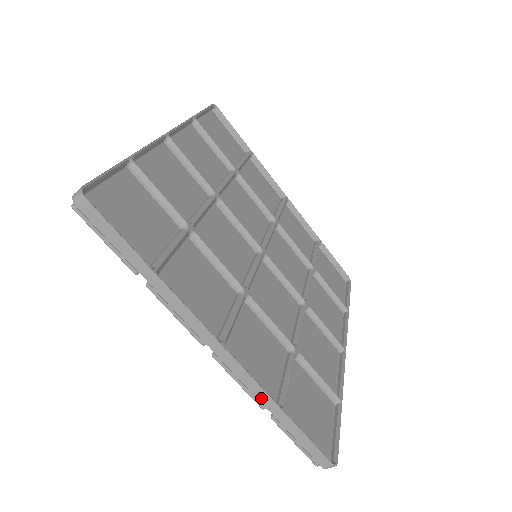
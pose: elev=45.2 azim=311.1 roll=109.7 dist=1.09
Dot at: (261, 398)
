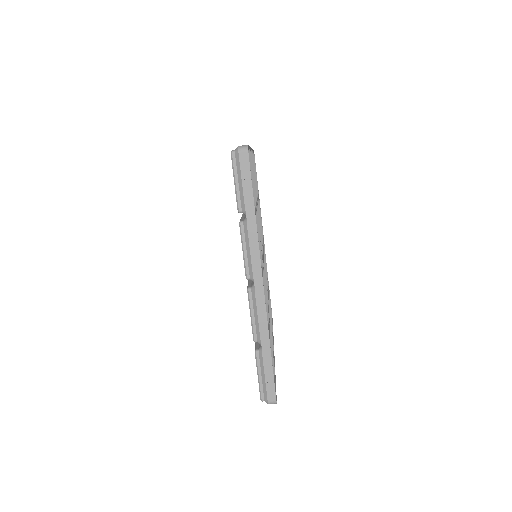
Dot at: (262, 331)
